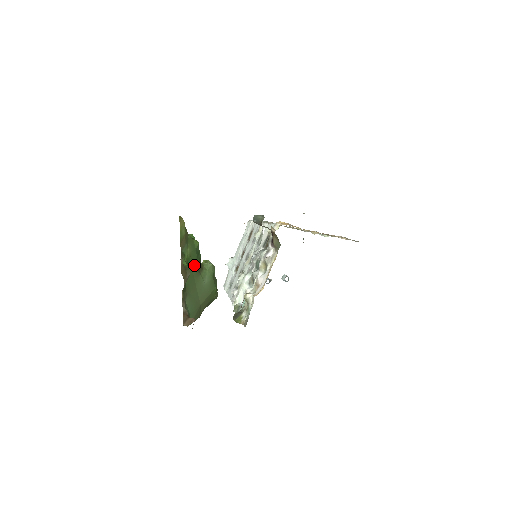
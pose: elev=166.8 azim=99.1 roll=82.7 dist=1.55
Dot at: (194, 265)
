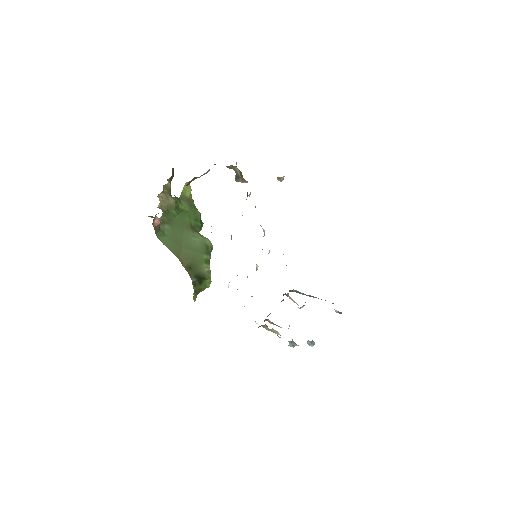
Dot at: (189, 220)
